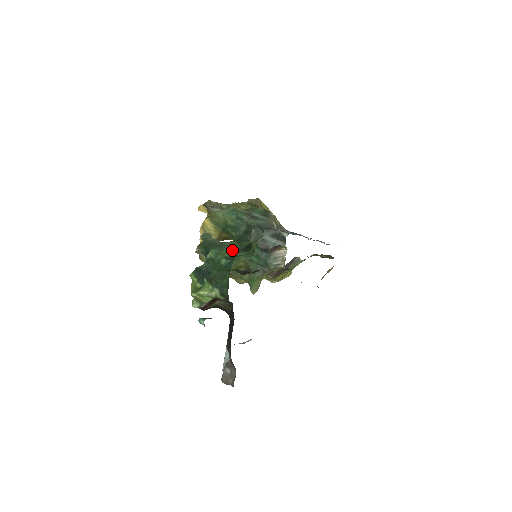
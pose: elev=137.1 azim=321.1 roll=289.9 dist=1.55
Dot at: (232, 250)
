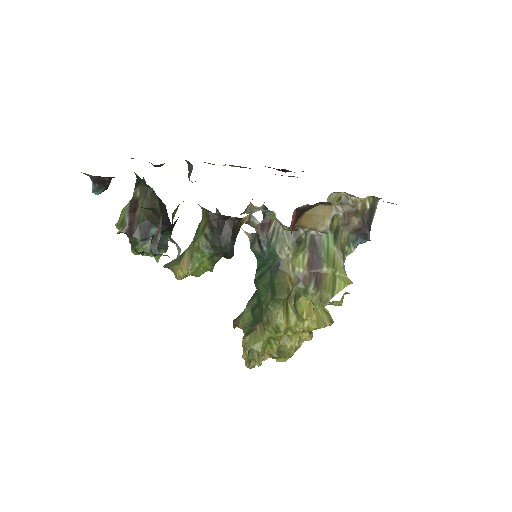
Dot at: occluded
